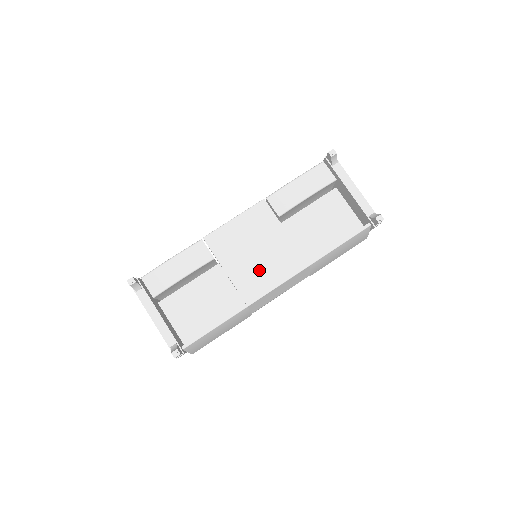
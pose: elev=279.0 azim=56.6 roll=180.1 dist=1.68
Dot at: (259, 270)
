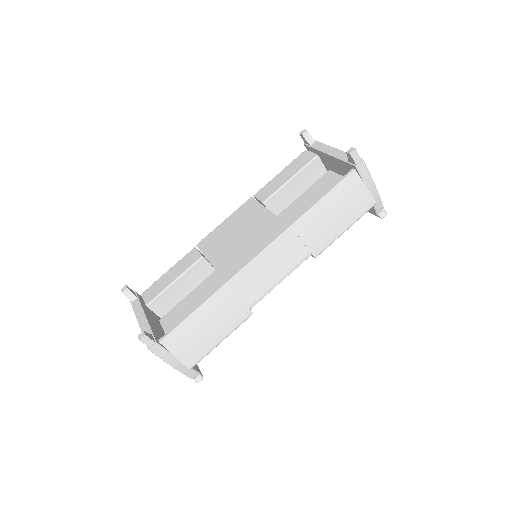
Dot at: (240, 249)
